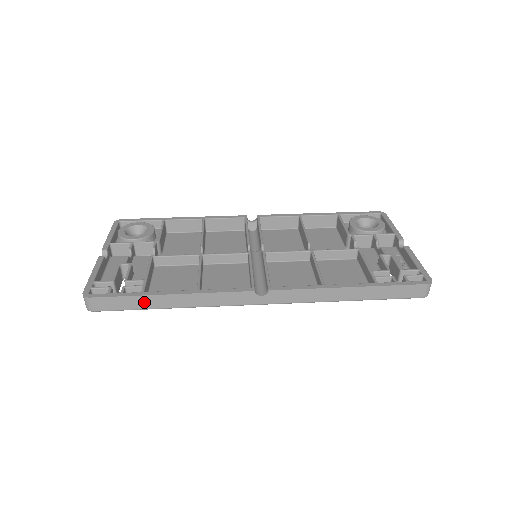
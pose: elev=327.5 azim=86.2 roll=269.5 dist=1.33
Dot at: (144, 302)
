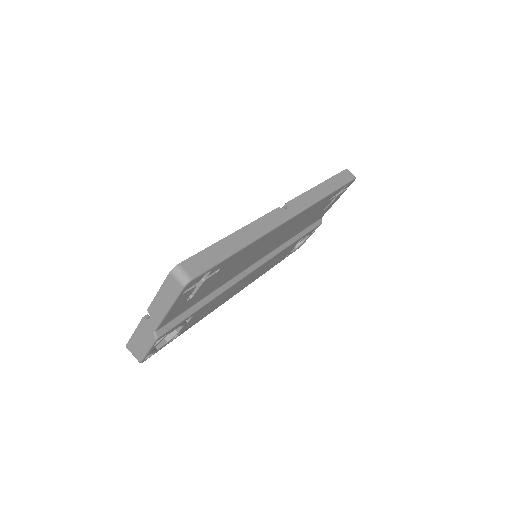
Dot at: (223, 248)
